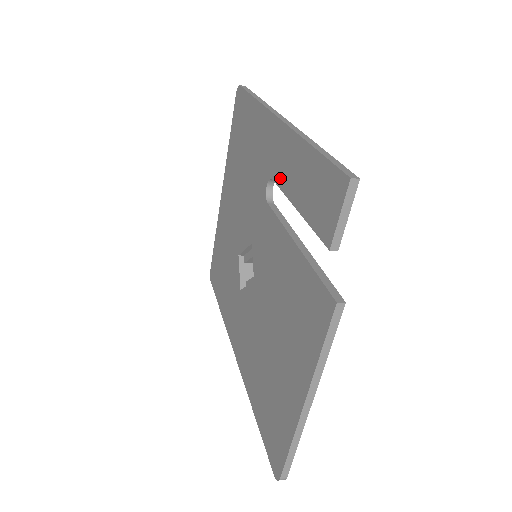
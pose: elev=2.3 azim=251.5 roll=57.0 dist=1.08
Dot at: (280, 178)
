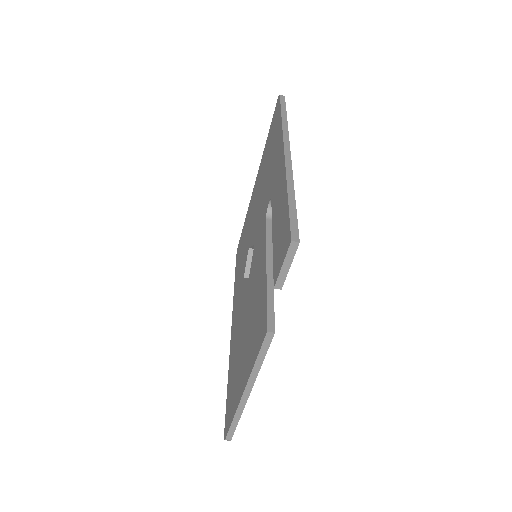
Dot at: (273, 204)
